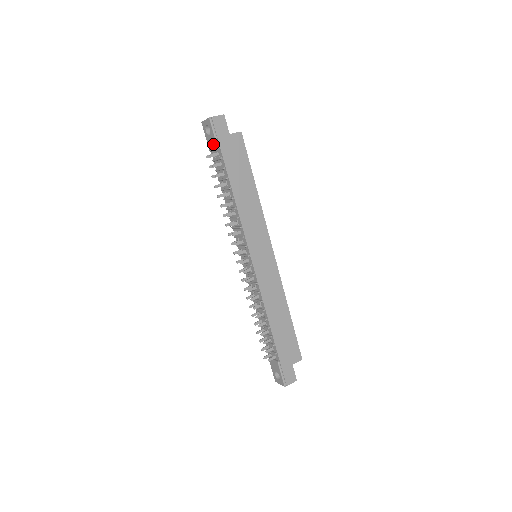
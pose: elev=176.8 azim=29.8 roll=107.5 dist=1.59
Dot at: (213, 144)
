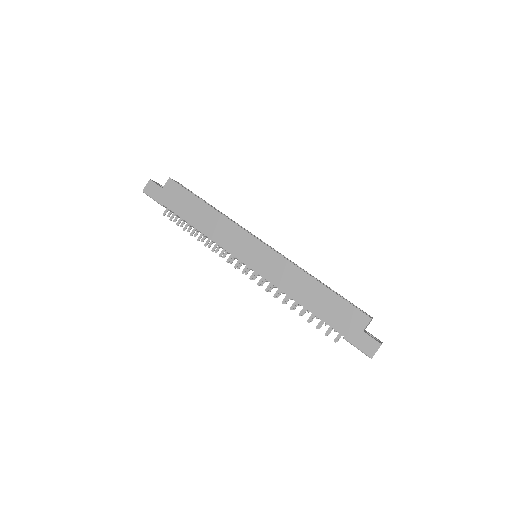
Dot at: occluded
